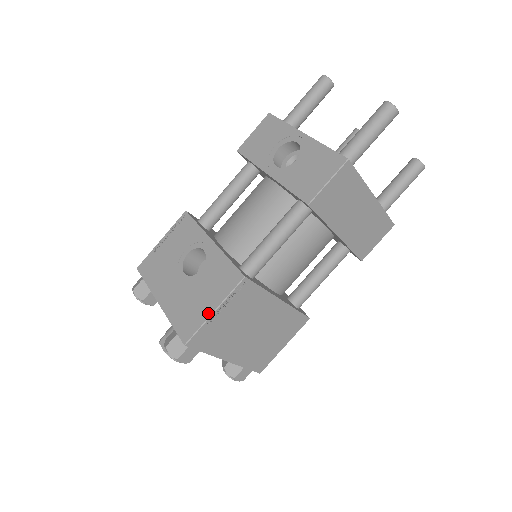
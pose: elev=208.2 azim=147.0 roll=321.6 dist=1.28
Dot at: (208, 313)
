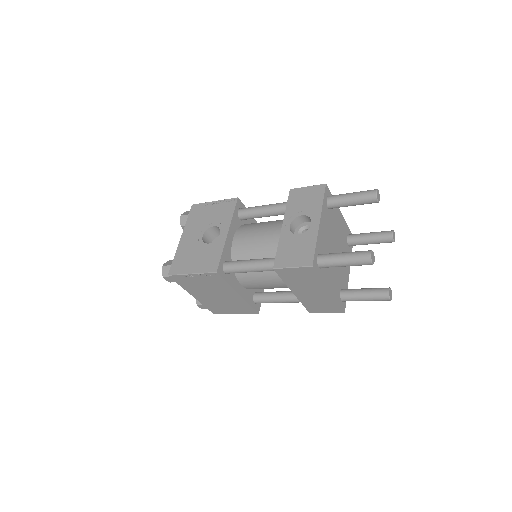
Dot at: (189, 271)
